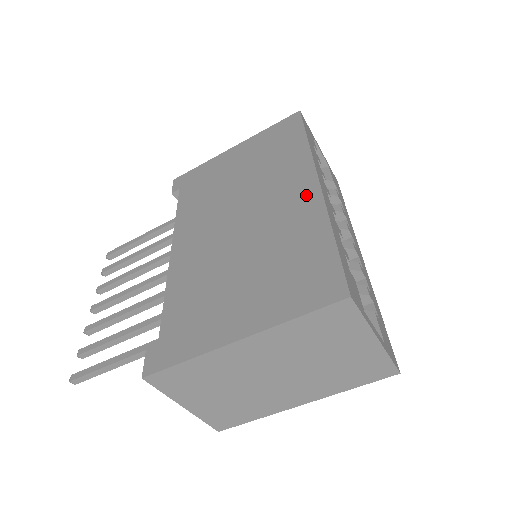
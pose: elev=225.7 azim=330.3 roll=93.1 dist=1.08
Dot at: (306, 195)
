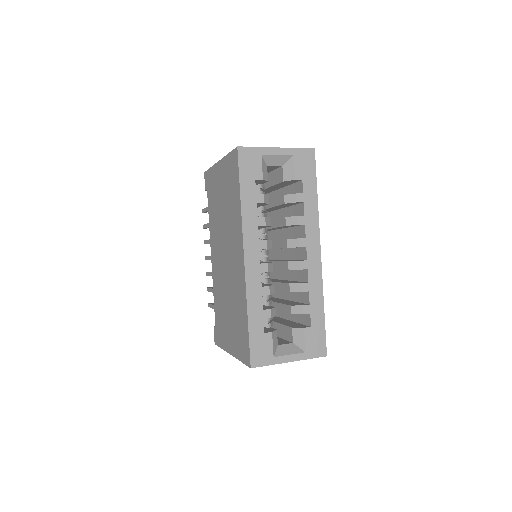
Dot at: (241, 269)
